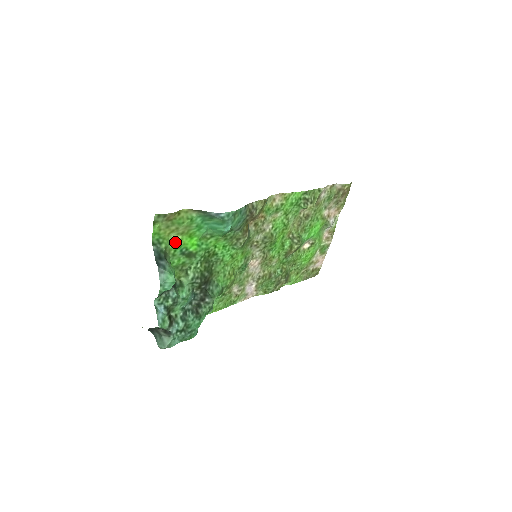
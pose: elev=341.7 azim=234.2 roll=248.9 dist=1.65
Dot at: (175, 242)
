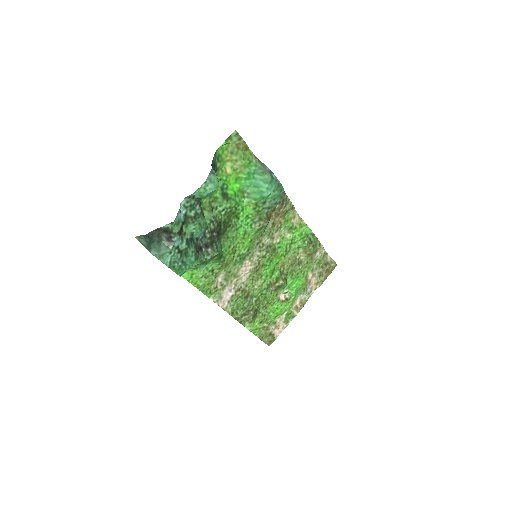
Dot at: (225, 172)
